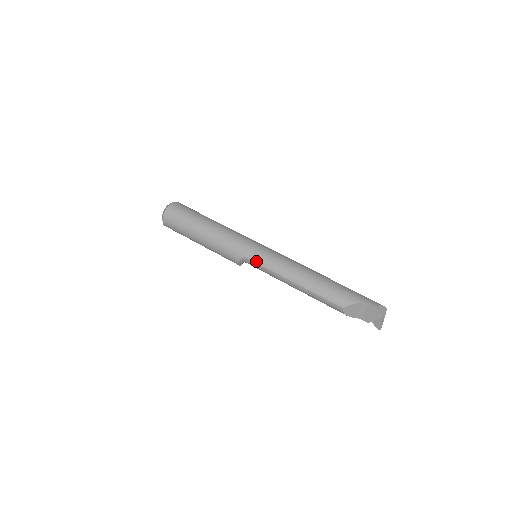
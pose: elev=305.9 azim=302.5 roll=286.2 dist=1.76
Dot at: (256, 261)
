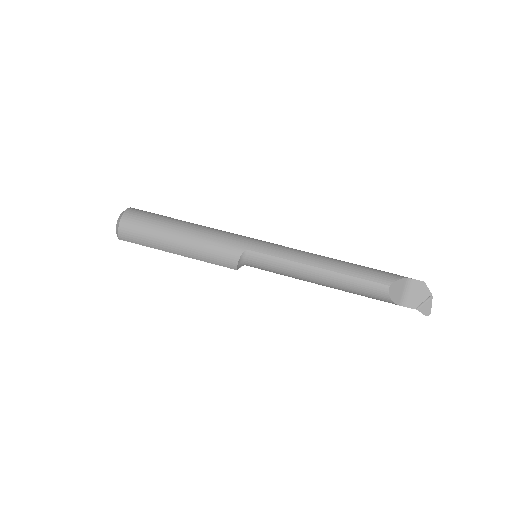
Dot at: (264, 252)
